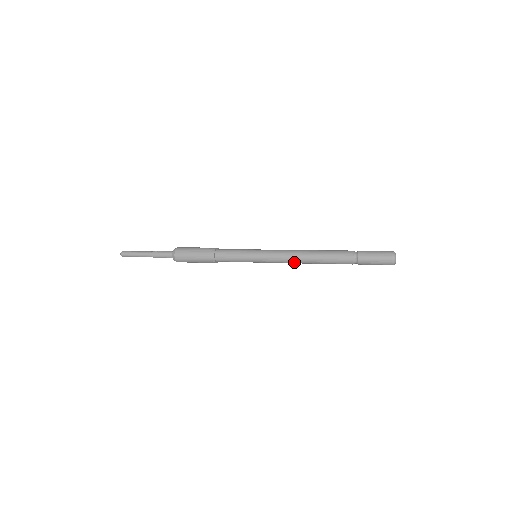
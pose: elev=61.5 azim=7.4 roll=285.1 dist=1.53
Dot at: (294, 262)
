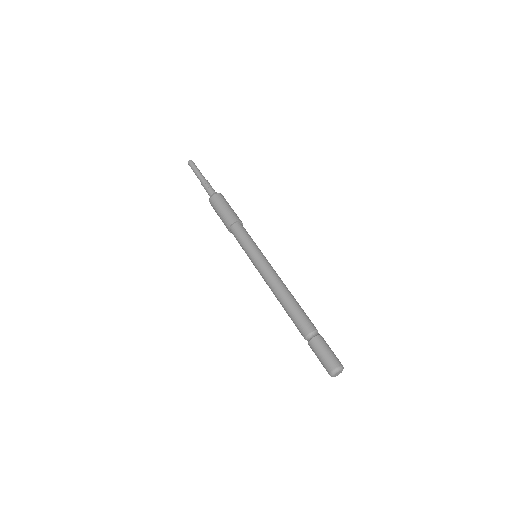
Dot at: occluded
